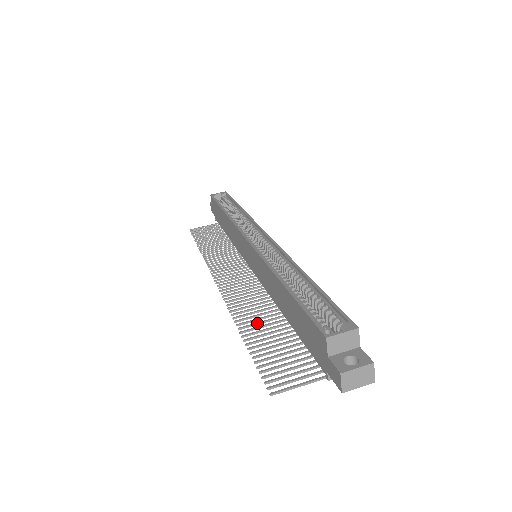
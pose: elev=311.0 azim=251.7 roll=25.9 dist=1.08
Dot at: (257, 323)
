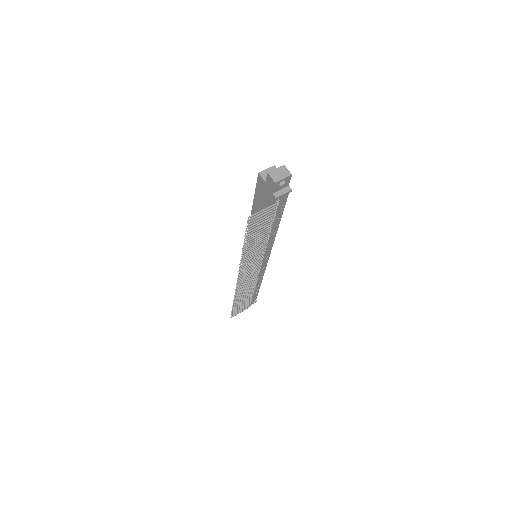
Dot at: (252, 246)
